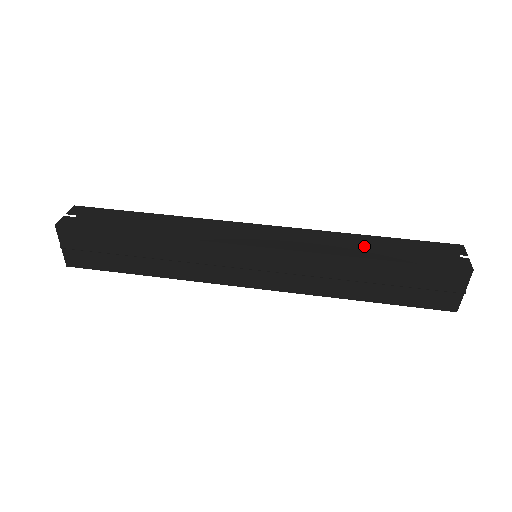
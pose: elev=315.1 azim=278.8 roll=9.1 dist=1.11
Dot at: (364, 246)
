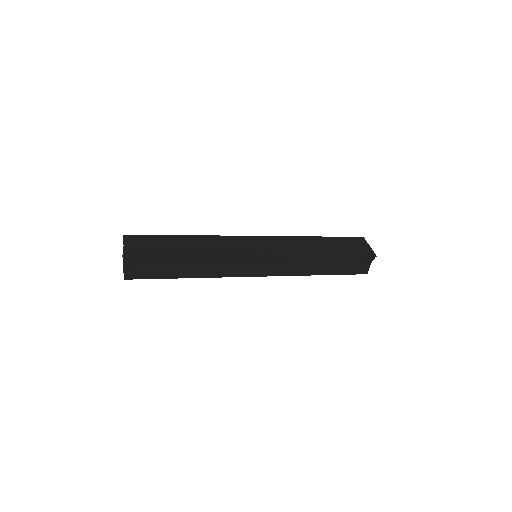
Dot at: occluded
